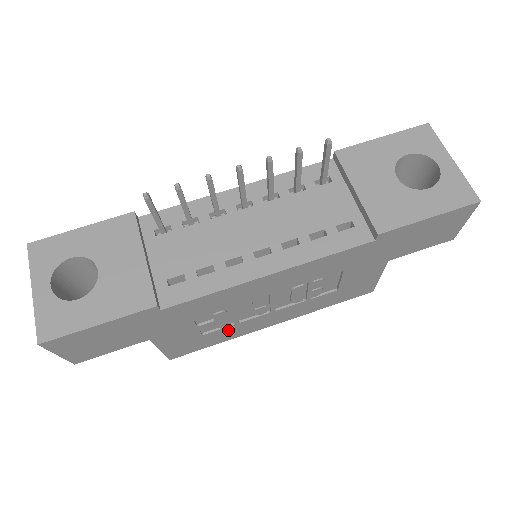
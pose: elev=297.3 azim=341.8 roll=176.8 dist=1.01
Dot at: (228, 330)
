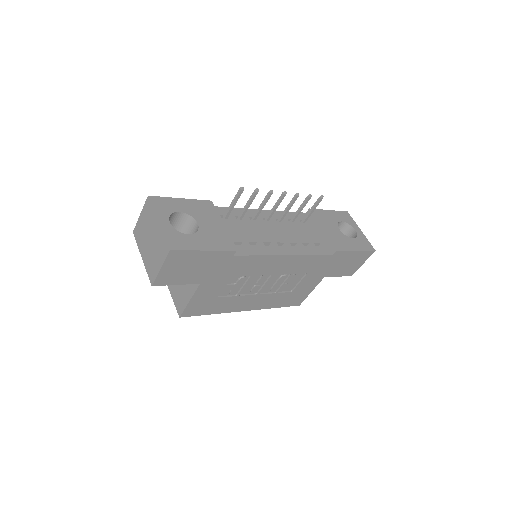
Dot at: (229, 301)
